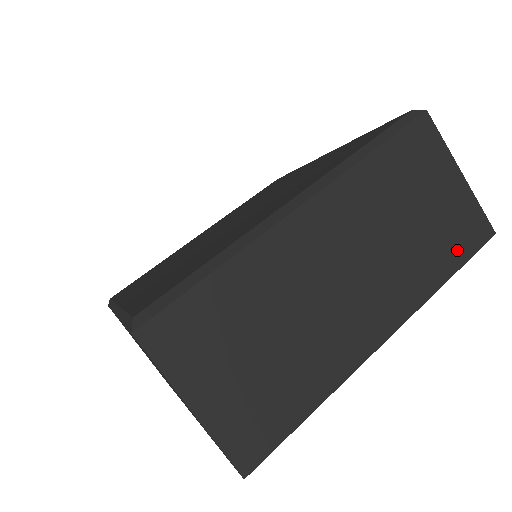
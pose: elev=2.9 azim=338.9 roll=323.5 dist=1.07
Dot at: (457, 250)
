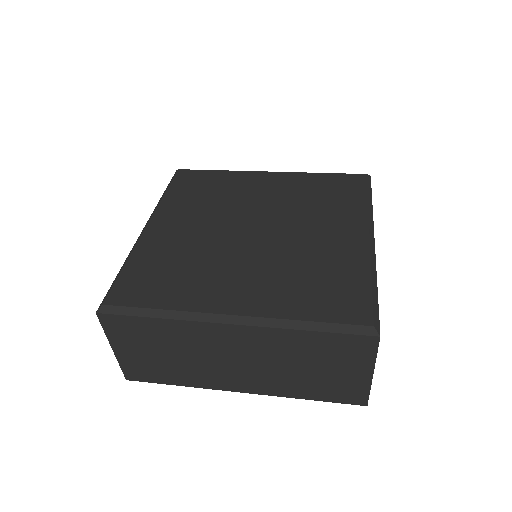
Dot at: occluded
